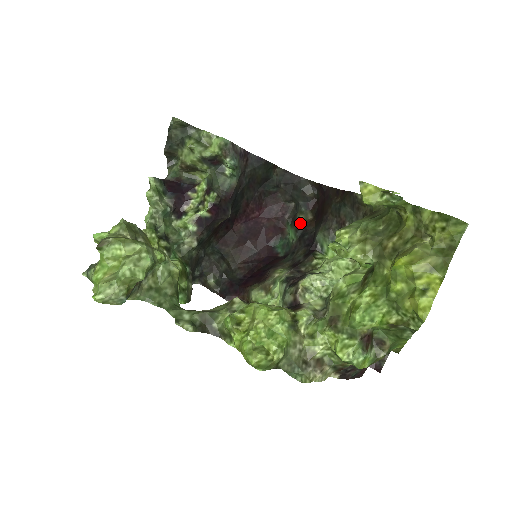
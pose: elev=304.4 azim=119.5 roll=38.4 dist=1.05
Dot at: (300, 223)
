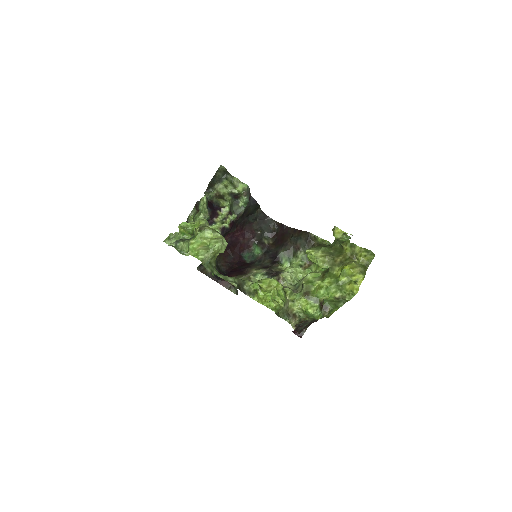
Dot at: (265, 244)
